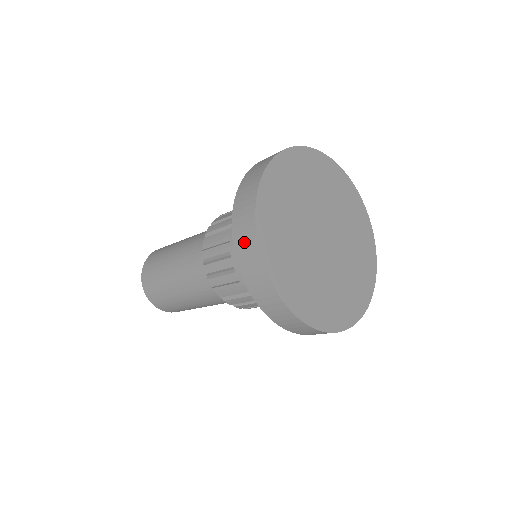
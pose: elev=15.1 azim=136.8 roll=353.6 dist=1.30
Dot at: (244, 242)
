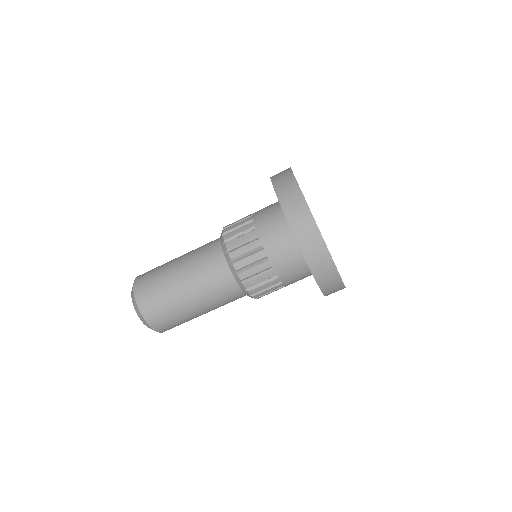
Dot at: occluded
